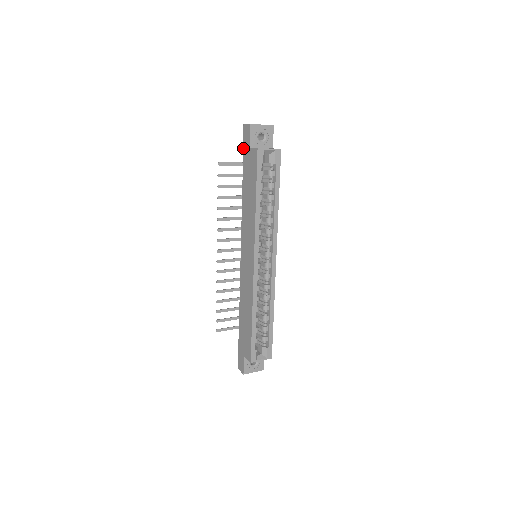
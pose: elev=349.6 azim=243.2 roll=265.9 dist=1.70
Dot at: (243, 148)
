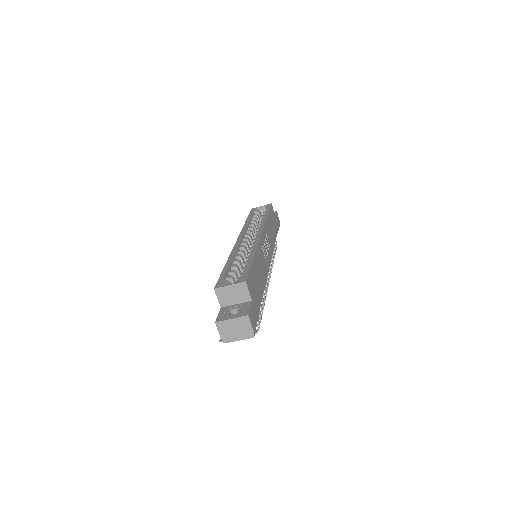
Dot at: occluded
